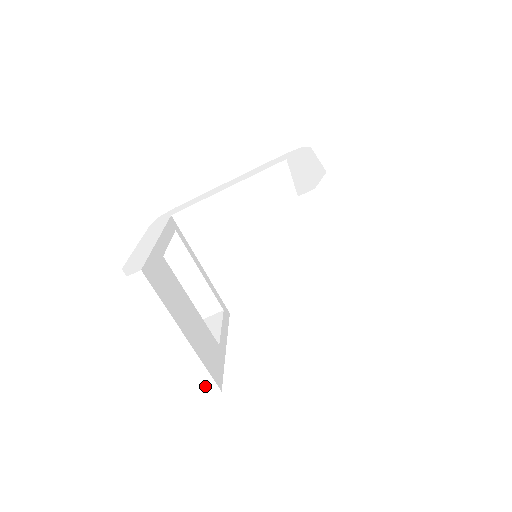
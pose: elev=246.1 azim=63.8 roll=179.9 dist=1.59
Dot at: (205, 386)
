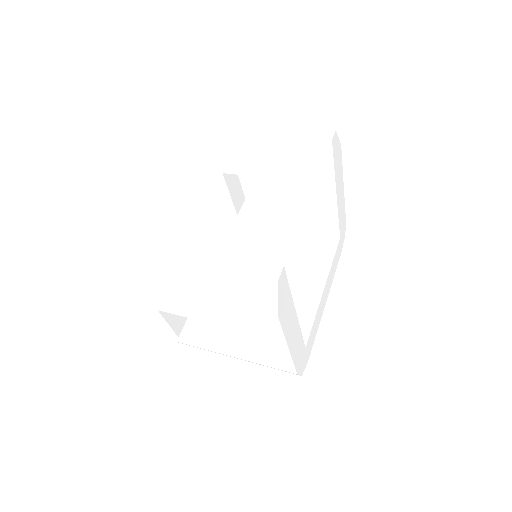
Dot at: (263, 275)
